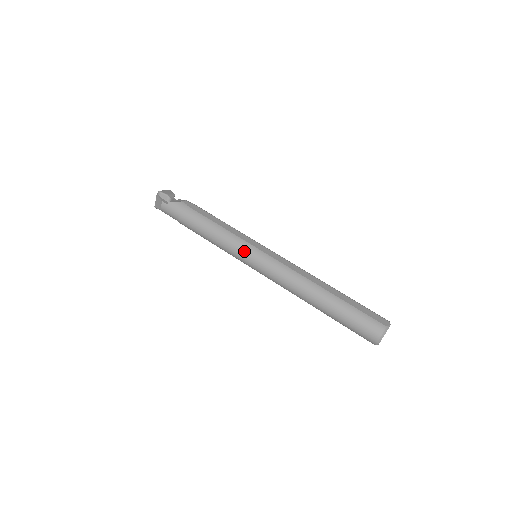
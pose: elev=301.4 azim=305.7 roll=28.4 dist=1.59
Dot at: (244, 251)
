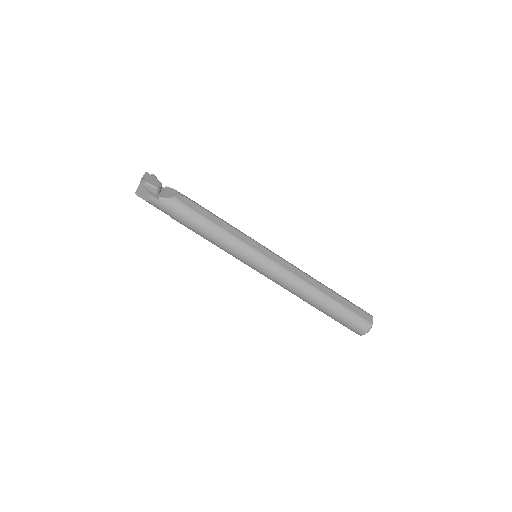
Dot at: (248, 256)
